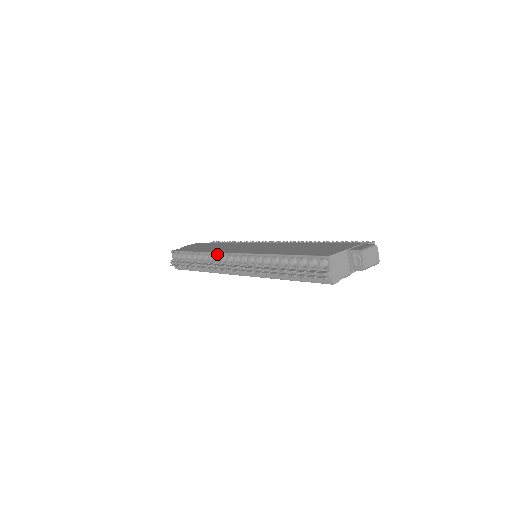
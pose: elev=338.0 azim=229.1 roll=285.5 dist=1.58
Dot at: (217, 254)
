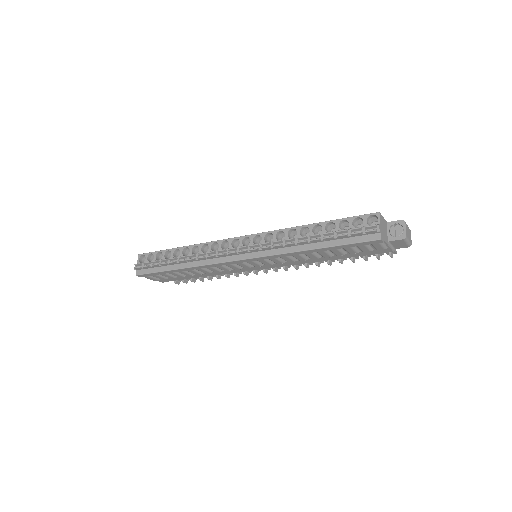
Dot at: (214, 245)
